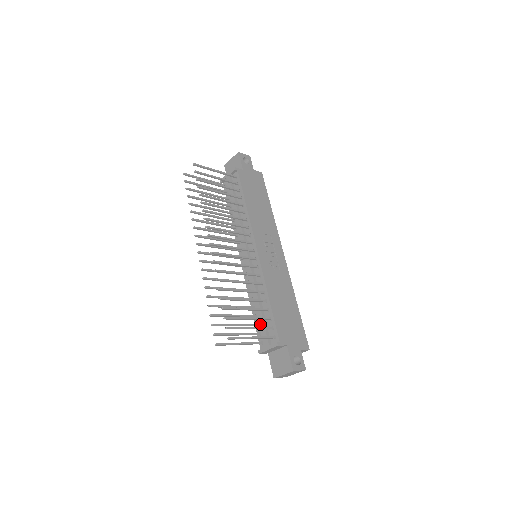
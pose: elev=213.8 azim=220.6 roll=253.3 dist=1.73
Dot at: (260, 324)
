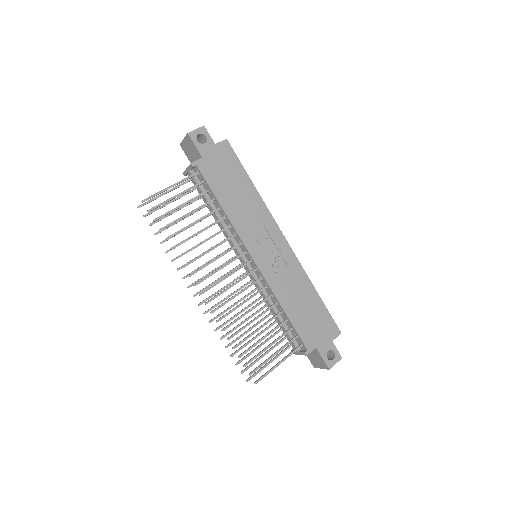
Dot at: occluded
